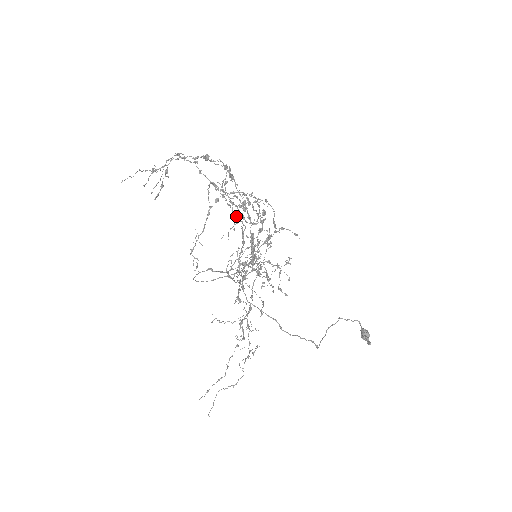
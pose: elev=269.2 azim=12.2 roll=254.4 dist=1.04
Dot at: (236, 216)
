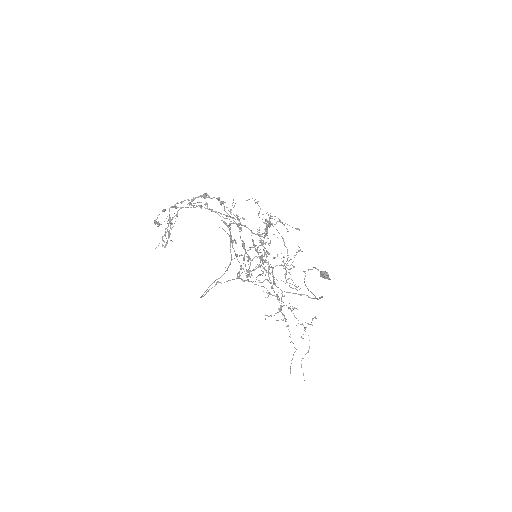
Dot at: (267, 235)
